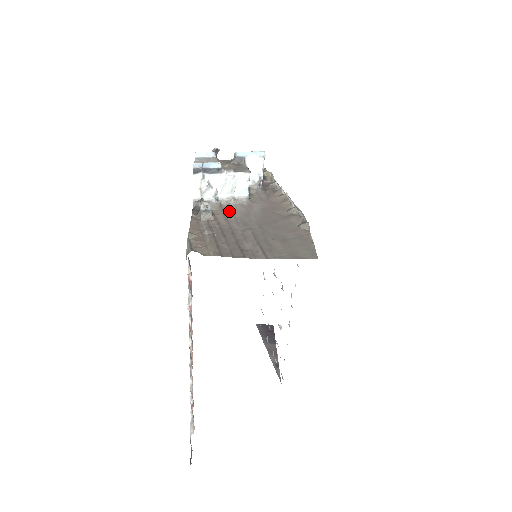
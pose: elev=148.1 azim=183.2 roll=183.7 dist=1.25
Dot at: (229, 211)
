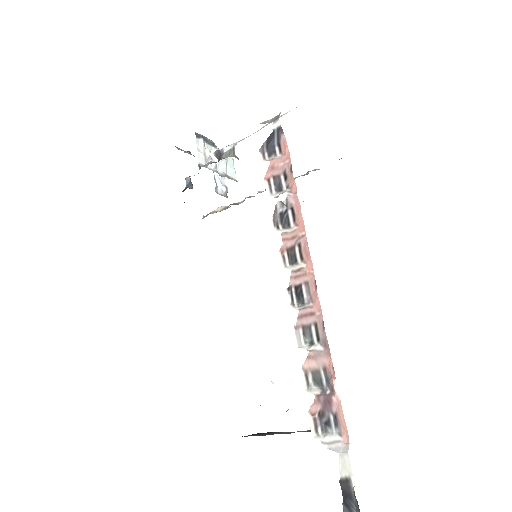
Dot at: occluded
